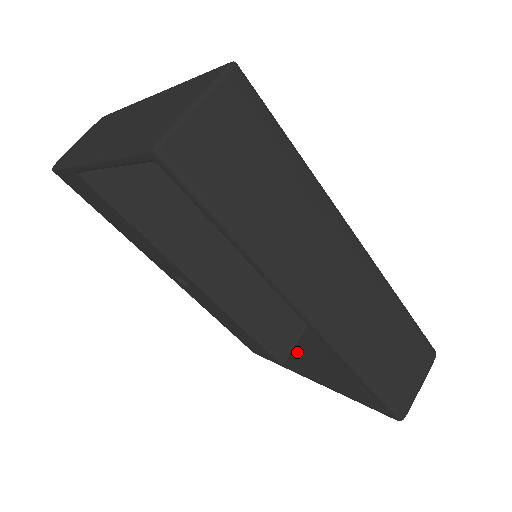
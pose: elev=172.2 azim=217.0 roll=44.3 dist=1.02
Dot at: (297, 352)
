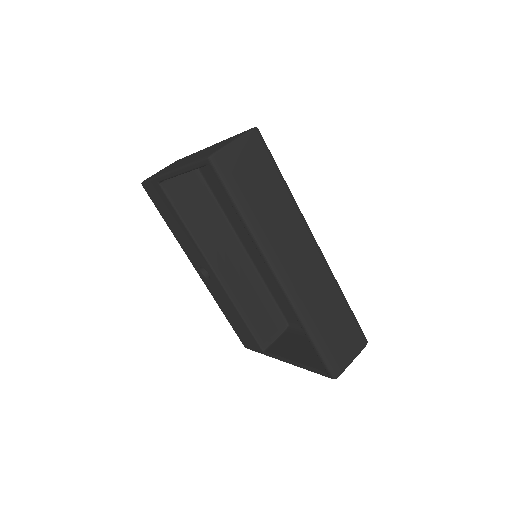
Dot at: (276, 344)
